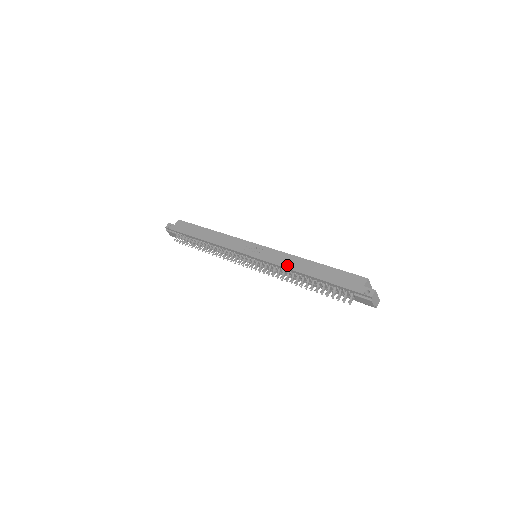
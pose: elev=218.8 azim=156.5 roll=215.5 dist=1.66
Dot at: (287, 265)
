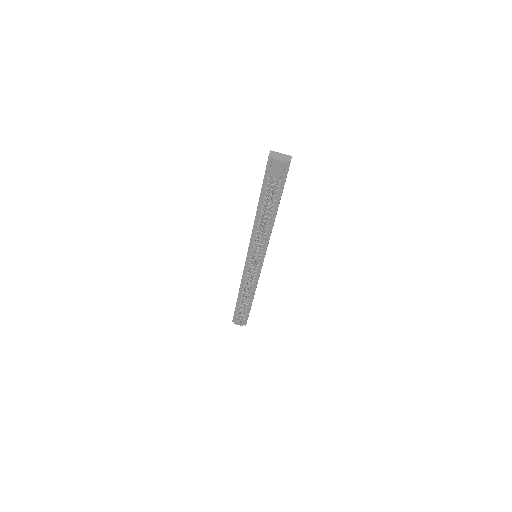
Dot at: (253, 227)
